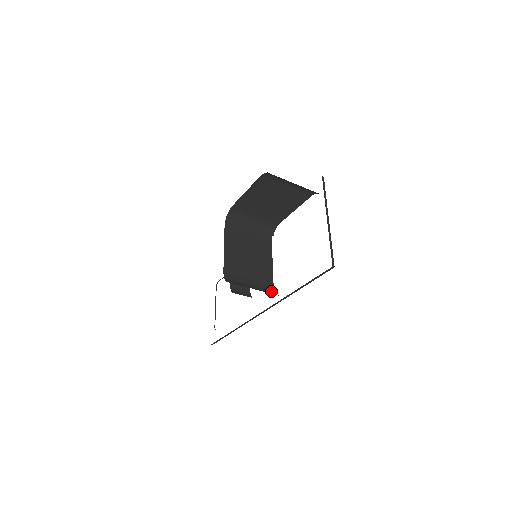
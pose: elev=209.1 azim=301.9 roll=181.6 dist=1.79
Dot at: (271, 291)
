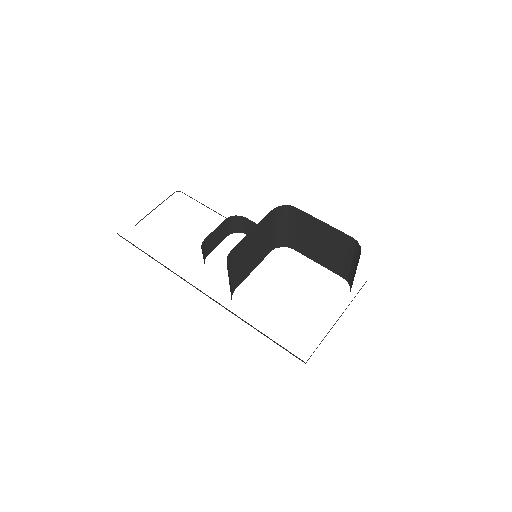
Dot at: (232, 293)
